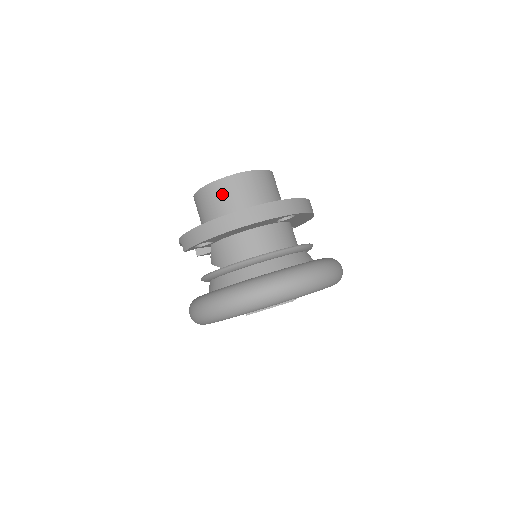
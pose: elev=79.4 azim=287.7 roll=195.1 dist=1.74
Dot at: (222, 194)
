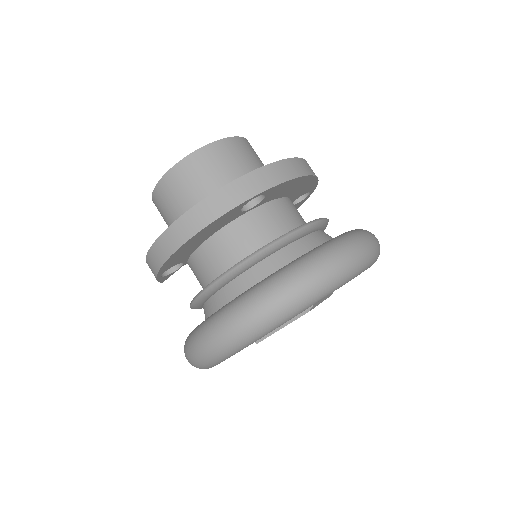
Dot at: (169, 198)
